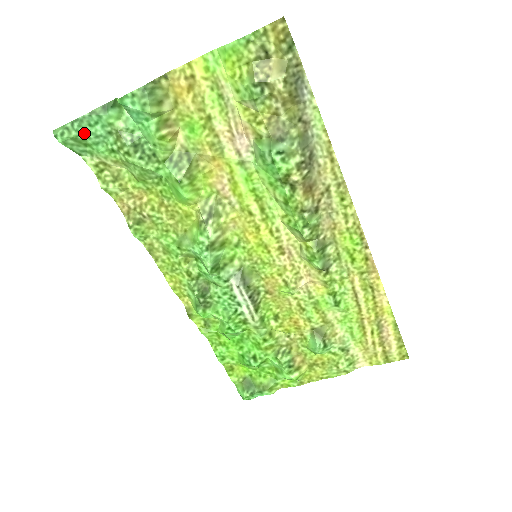
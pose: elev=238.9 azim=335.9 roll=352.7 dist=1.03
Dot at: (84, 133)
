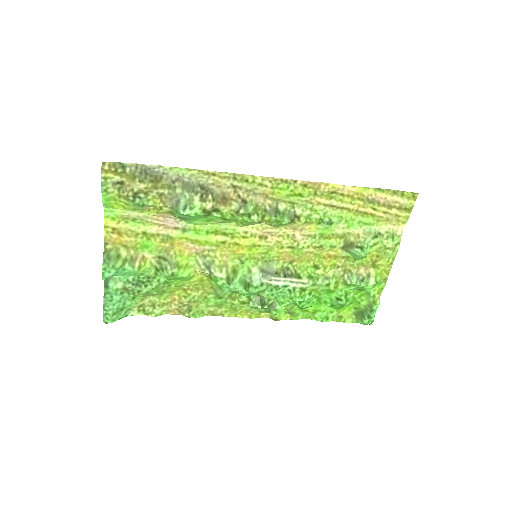
Dot at: (114, 307)
